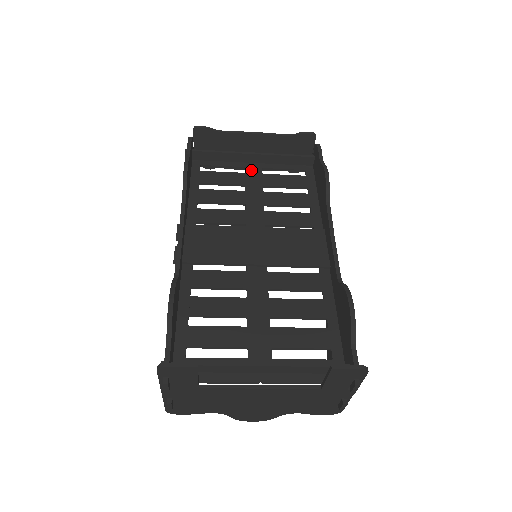
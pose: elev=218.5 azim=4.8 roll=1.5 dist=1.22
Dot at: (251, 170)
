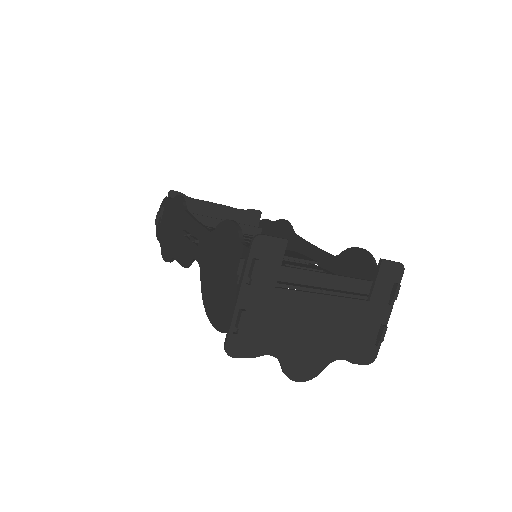
Dot at: occluded
